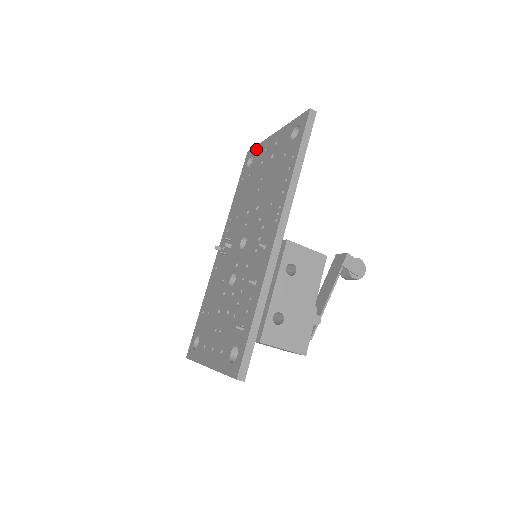
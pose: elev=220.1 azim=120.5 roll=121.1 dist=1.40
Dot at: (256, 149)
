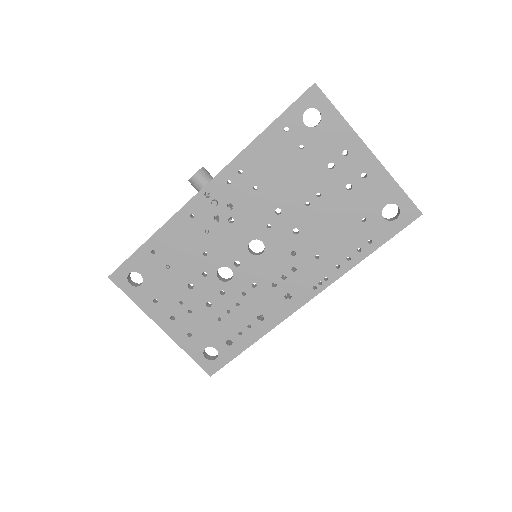
Dot at: (333, 117)
